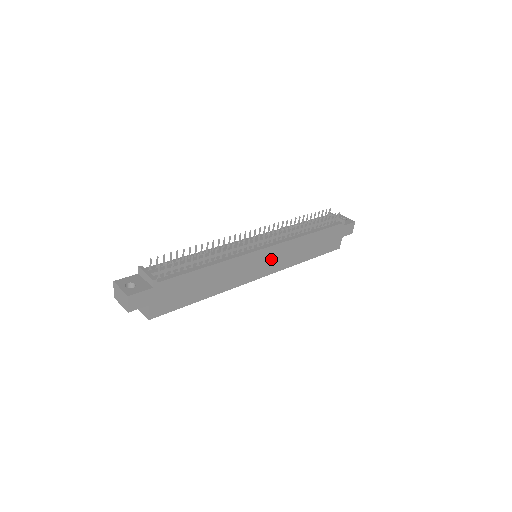
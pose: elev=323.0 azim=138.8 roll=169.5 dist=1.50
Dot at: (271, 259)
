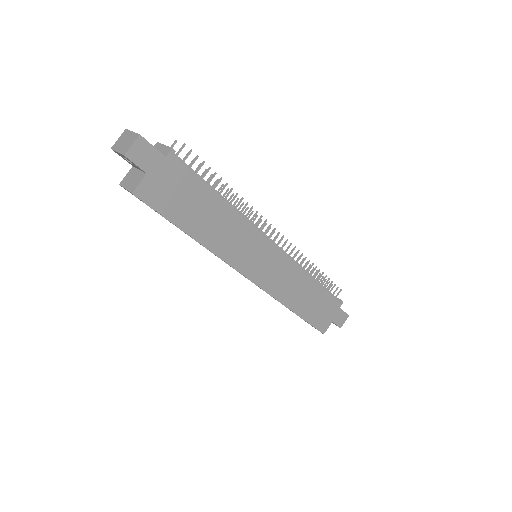
Dot at: (271, 267)
